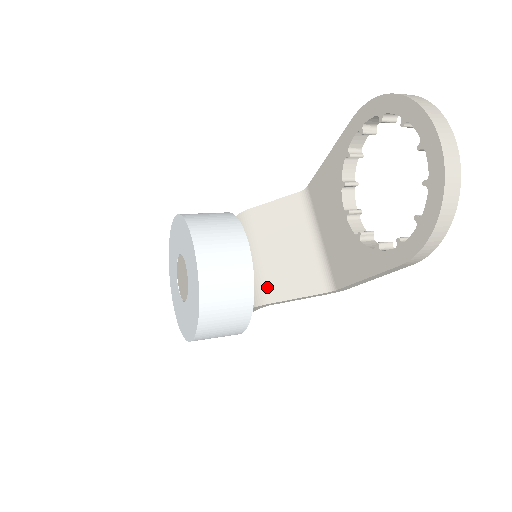
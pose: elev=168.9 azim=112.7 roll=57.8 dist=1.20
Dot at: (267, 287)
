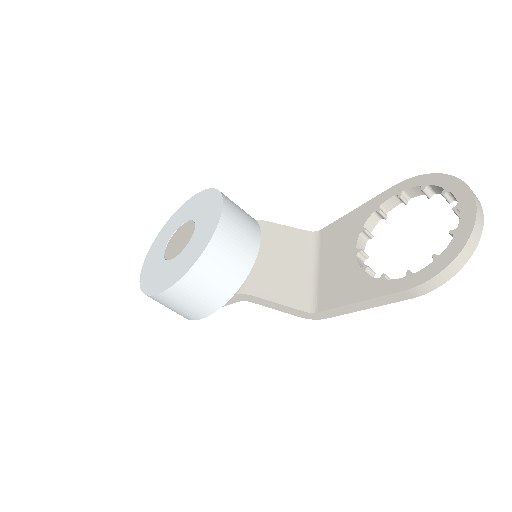
Dot at: (256, 282)
